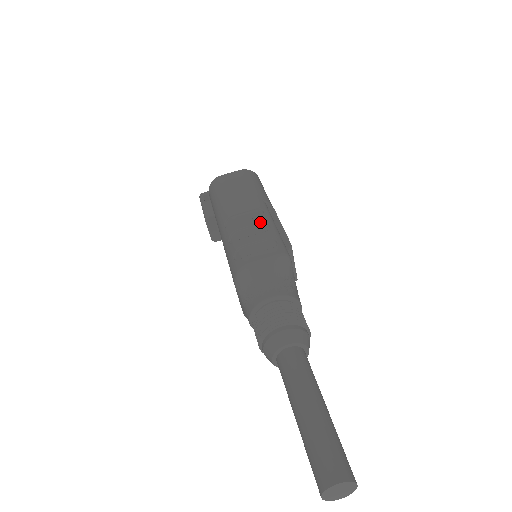
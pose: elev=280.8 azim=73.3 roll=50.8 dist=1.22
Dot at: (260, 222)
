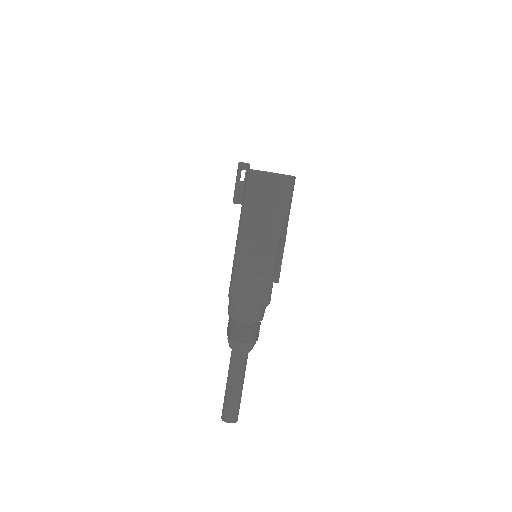
Dot at: (266, 262)
